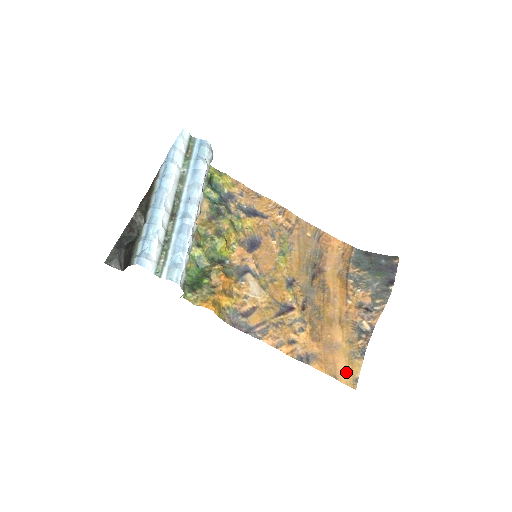
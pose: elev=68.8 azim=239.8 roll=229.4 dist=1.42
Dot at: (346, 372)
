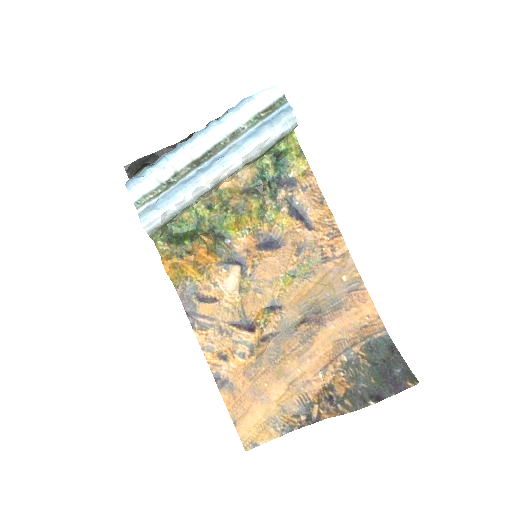
Dot at: (251, 429)
